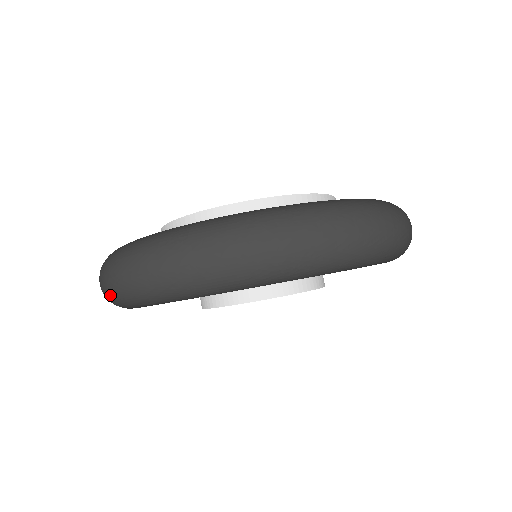
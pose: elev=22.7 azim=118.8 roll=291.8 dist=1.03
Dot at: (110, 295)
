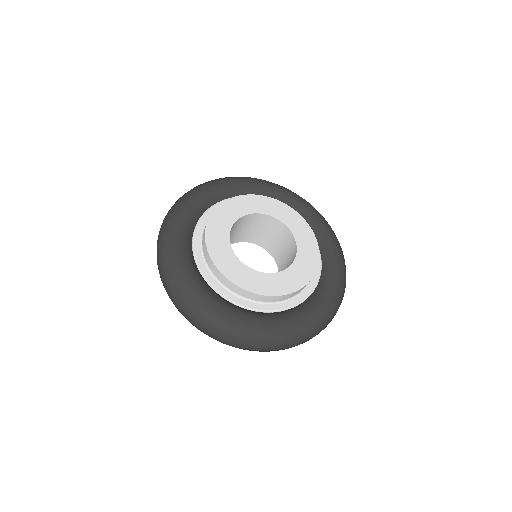
Dot at: (204, 333)
